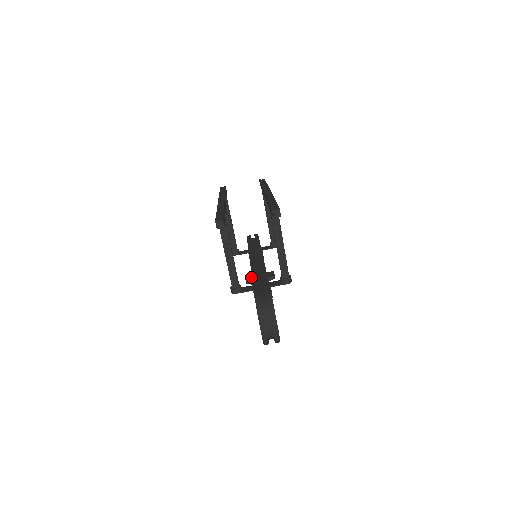
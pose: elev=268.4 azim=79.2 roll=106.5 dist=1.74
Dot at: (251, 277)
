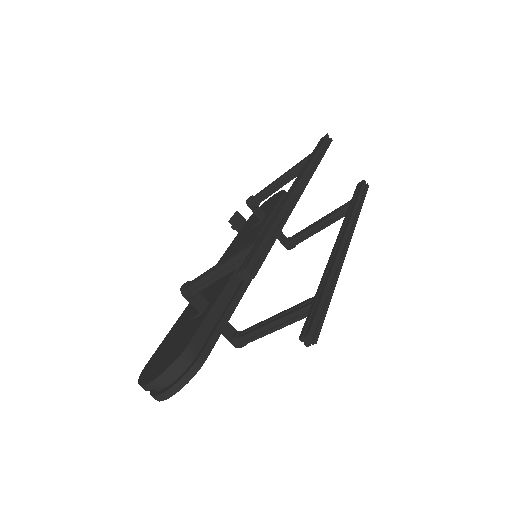
Dot at: (240, 220)
